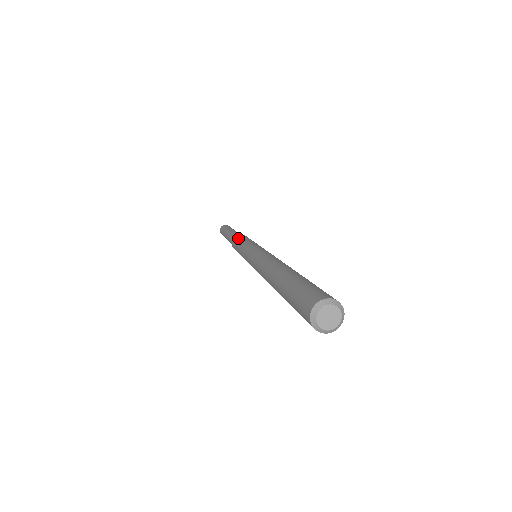
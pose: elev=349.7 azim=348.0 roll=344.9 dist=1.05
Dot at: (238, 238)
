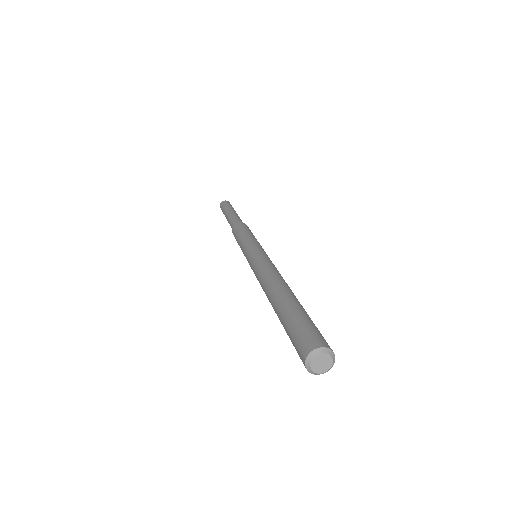
Dot at: (235, 235)
